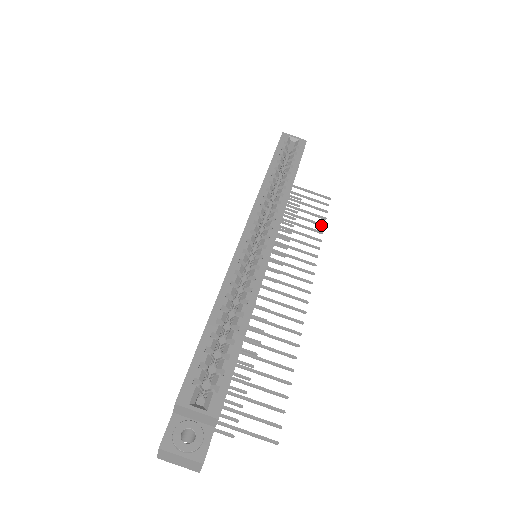
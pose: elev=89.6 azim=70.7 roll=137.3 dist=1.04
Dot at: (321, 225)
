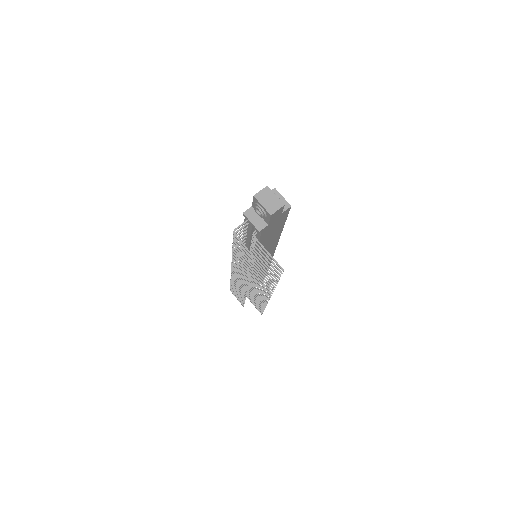
Dot at: (263, 307)
